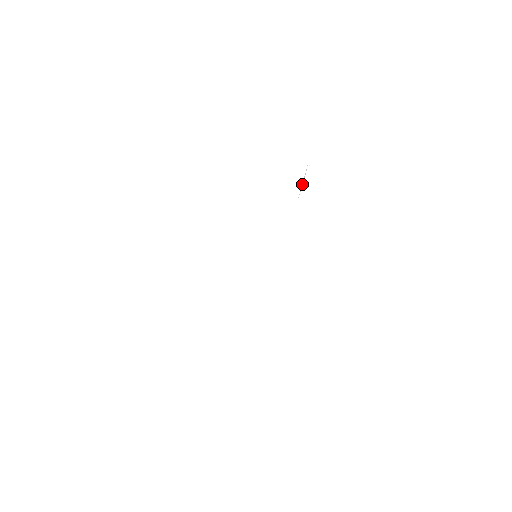
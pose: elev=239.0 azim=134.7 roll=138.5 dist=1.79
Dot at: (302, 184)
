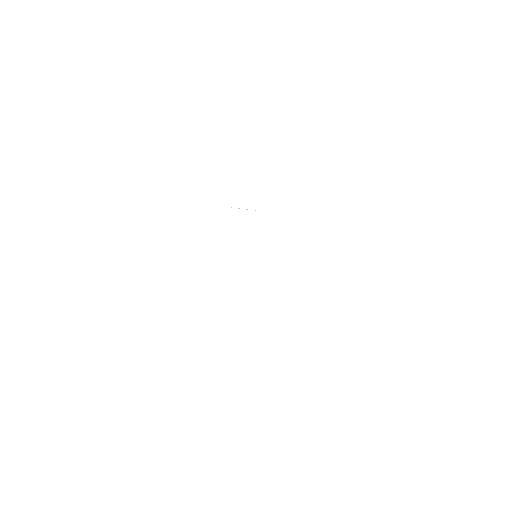
Dot at: occluded
